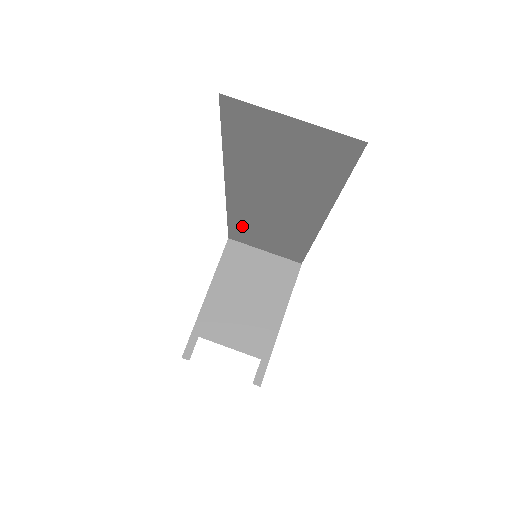
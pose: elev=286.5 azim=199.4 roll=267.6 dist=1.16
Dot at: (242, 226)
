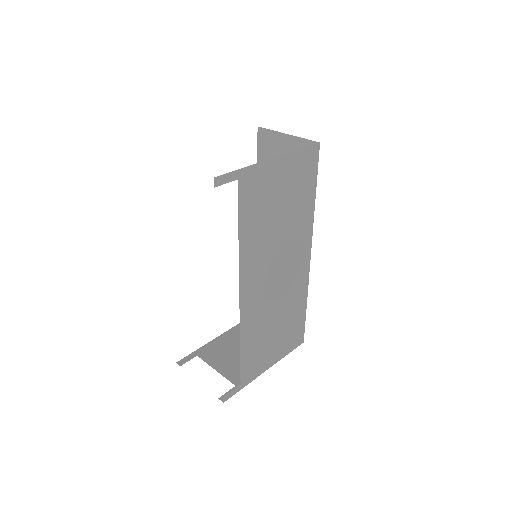
Dot at: occluded
